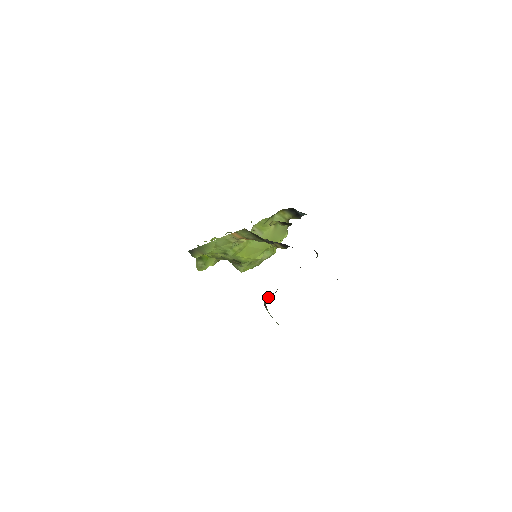
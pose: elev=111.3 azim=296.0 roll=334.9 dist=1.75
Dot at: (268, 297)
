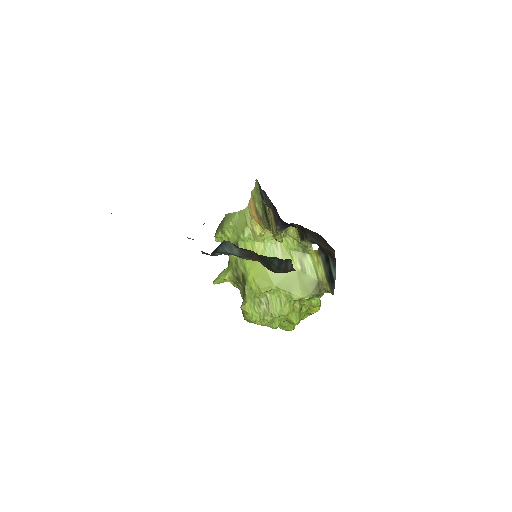
Dot at: occluded
